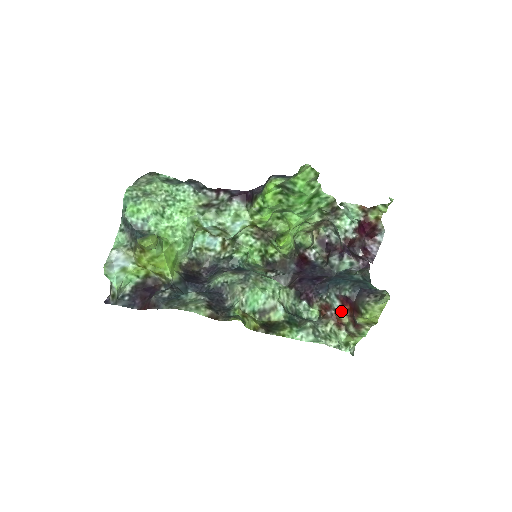
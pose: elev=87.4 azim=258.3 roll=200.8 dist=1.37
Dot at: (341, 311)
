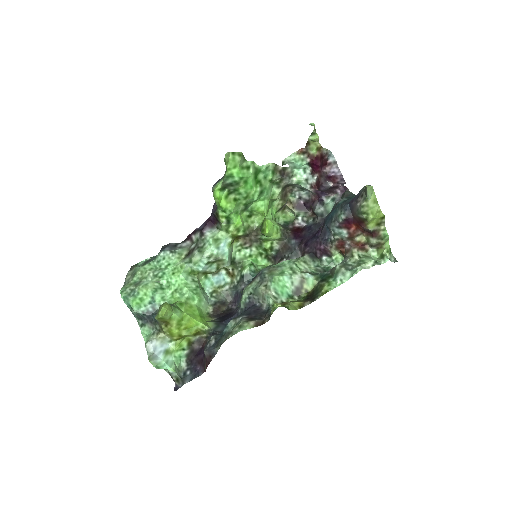
Dot at: (353, 235)
